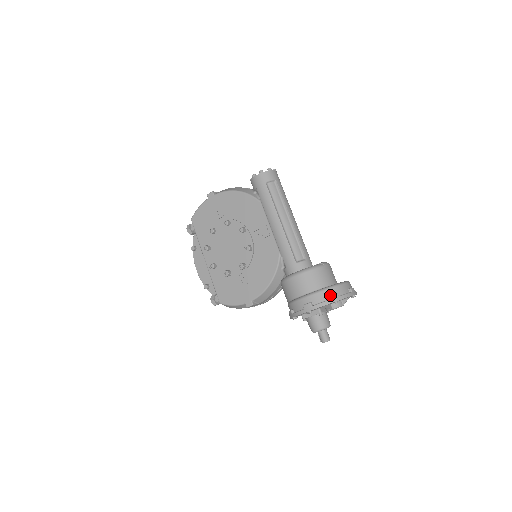
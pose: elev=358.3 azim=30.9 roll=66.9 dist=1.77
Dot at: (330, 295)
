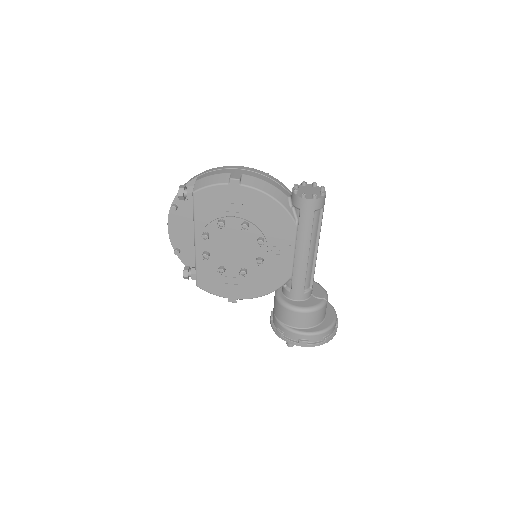
Dot at: (326, 338)
